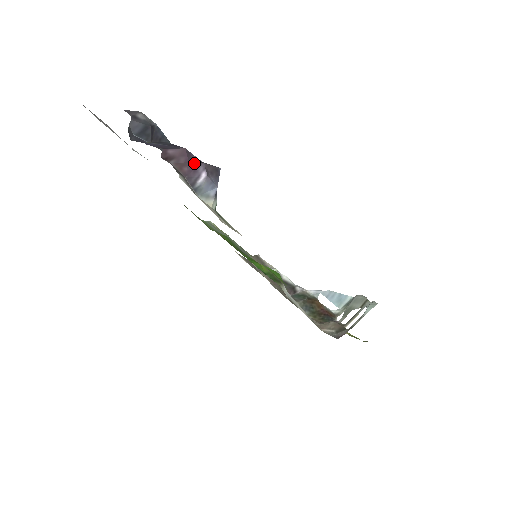
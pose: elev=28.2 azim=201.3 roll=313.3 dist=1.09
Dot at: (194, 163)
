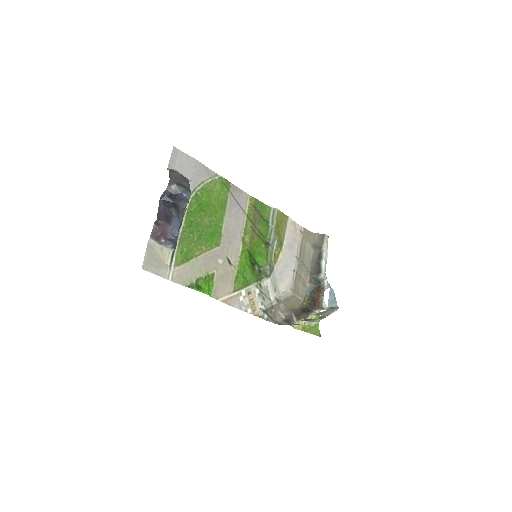
Dot at: (163, 233)
